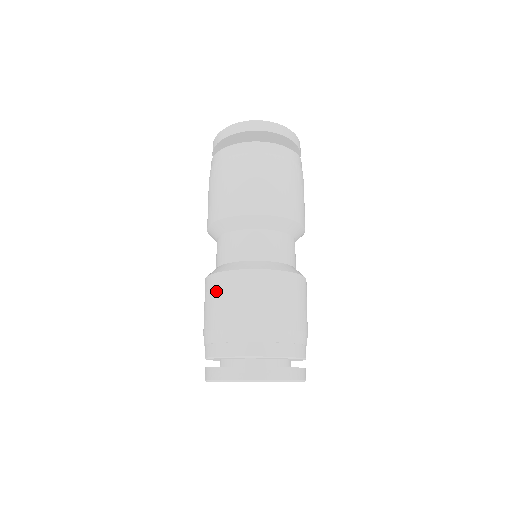
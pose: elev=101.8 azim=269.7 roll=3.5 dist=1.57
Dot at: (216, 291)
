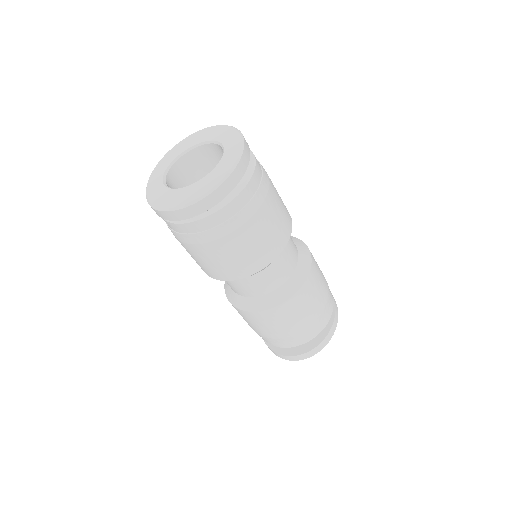
Dot at: (242, 316)
